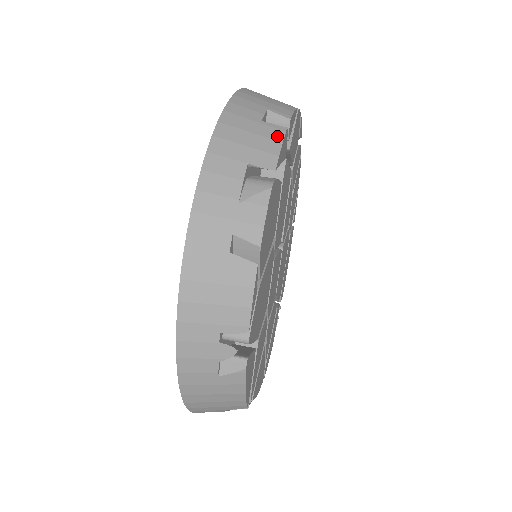
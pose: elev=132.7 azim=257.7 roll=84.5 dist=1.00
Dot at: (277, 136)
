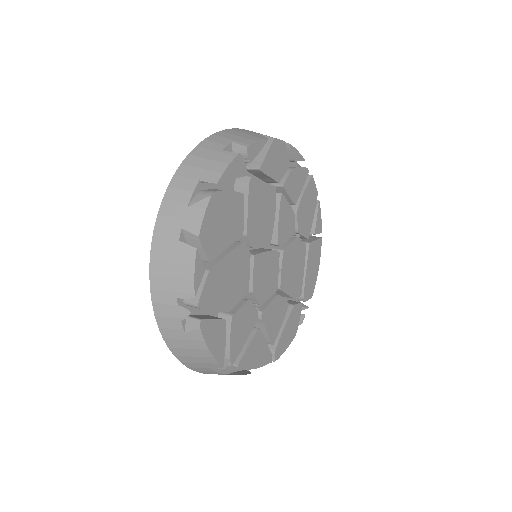
Dot at: (227, 160)
